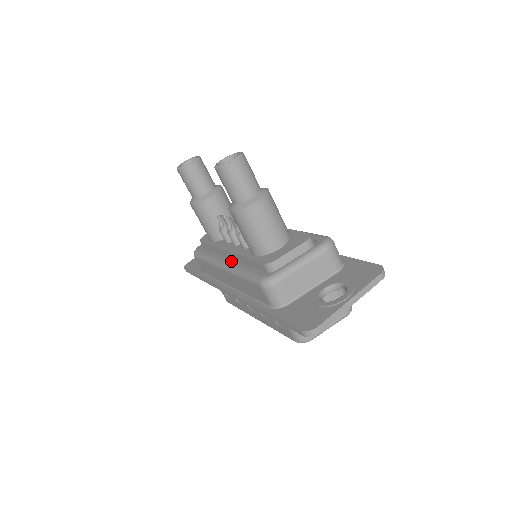
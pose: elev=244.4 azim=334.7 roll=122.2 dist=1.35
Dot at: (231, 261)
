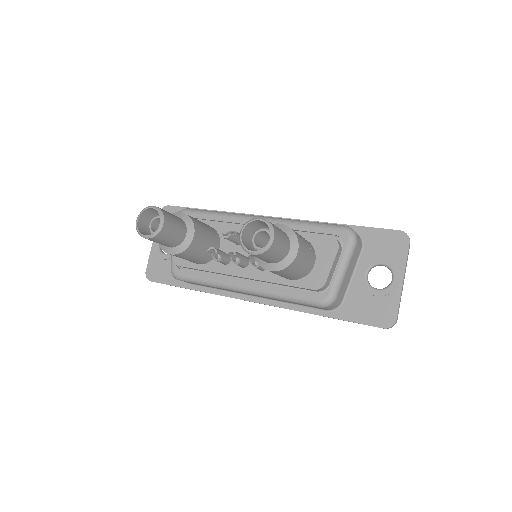
Dot at: (252, 284)
